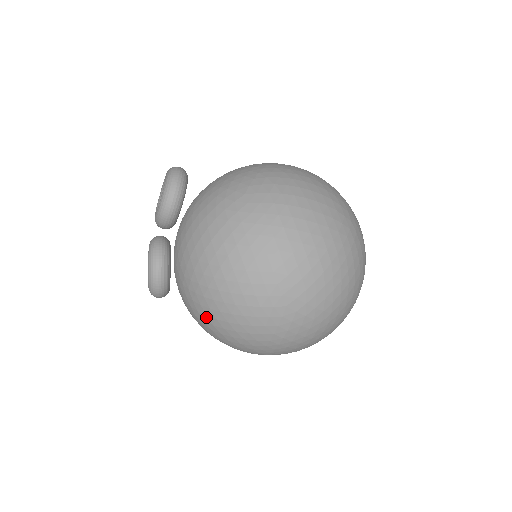
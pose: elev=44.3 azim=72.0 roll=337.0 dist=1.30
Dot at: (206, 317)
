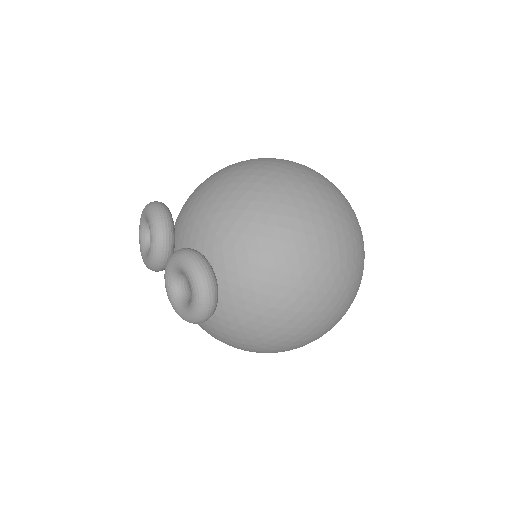
Dot at: occluded
